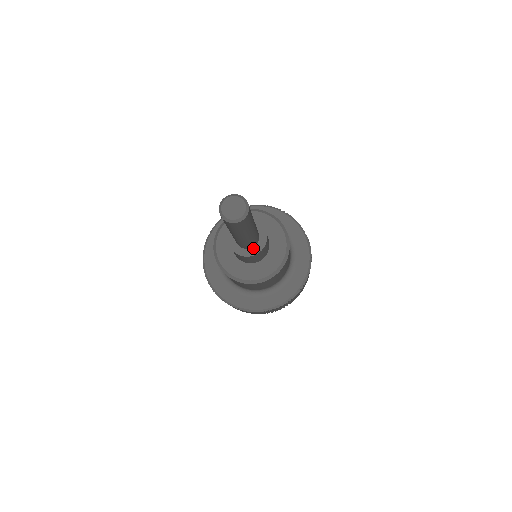
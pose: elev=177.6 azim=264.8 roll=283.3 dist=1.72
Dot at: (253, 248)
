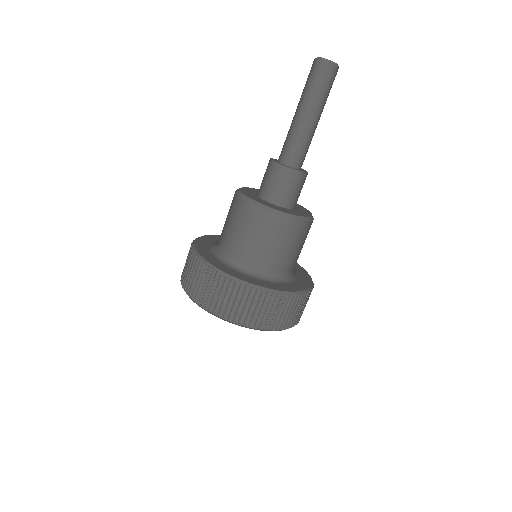
Dot at: (299, 170)
